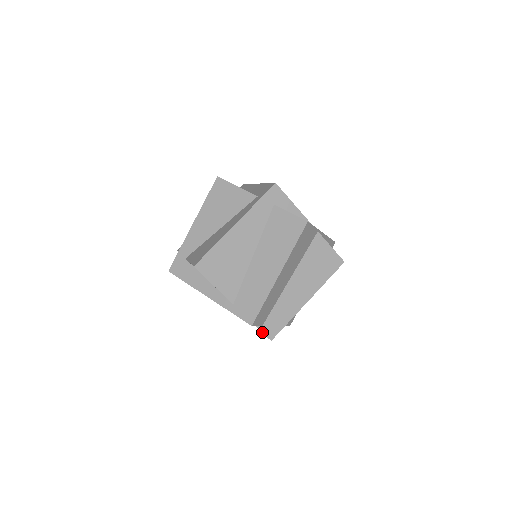
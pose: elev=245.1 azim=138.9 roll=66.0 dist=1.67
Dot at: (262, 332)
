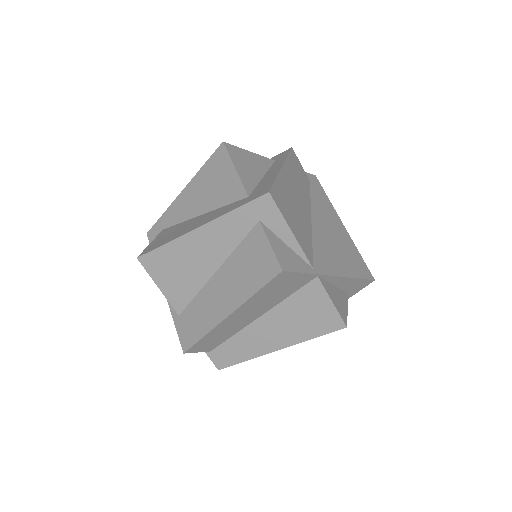
Dot at: (209, 357)
